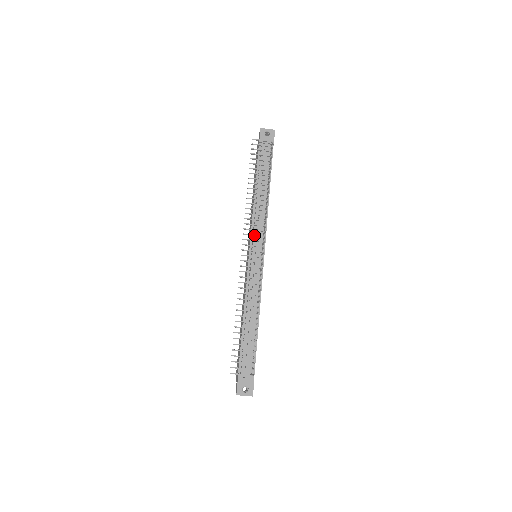
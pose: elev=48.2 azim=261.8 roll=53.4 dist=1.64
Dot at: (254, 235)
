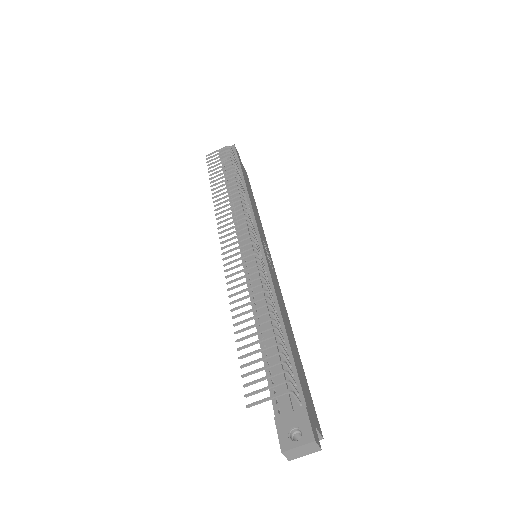
Dot at: (232, 222)
